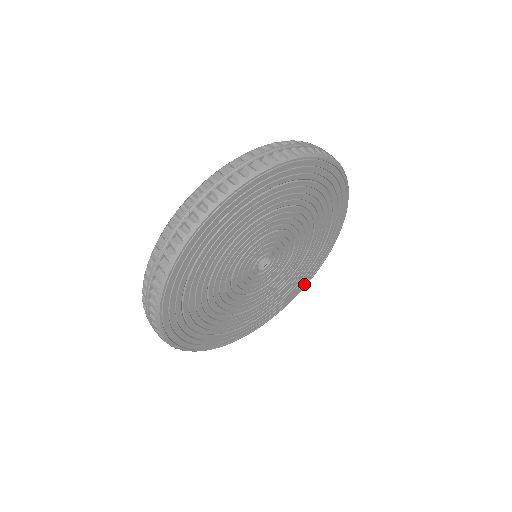
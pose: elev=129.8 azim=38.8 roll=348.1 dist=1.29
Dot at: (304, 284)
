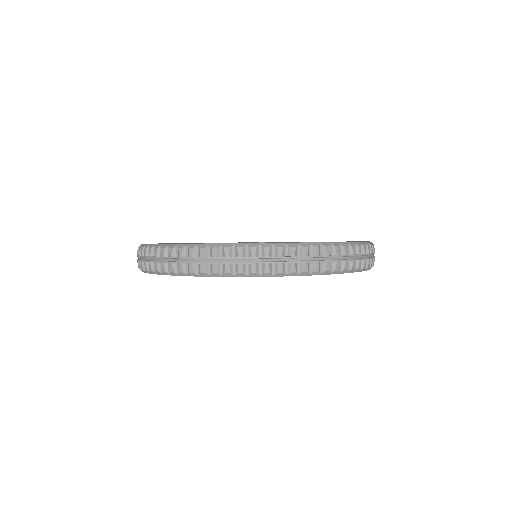
Dot at: occluded
